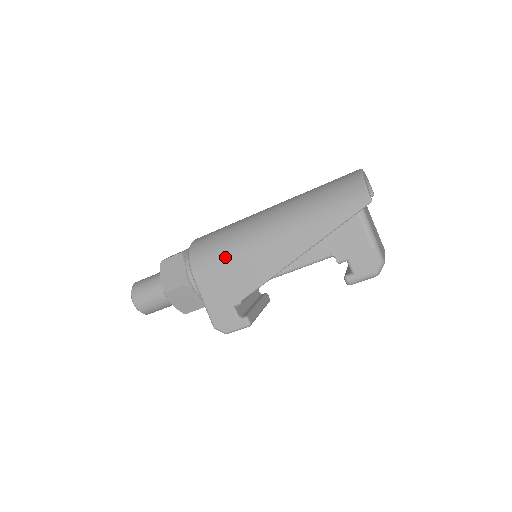
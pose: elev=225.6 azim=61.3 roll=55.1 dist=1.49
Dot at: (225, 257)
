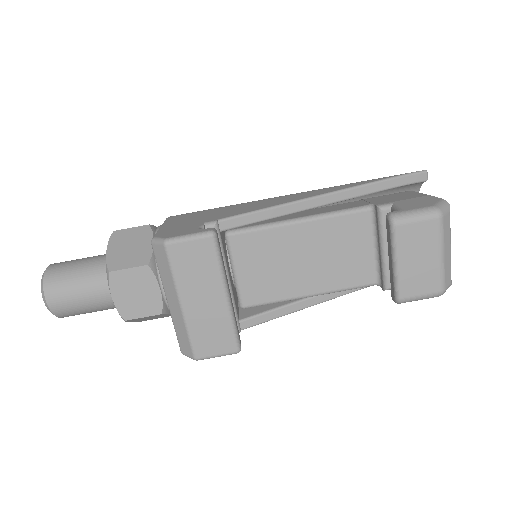
Dot at: occluded
